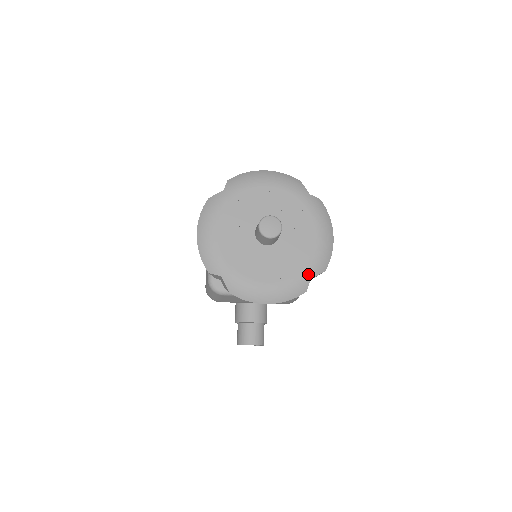
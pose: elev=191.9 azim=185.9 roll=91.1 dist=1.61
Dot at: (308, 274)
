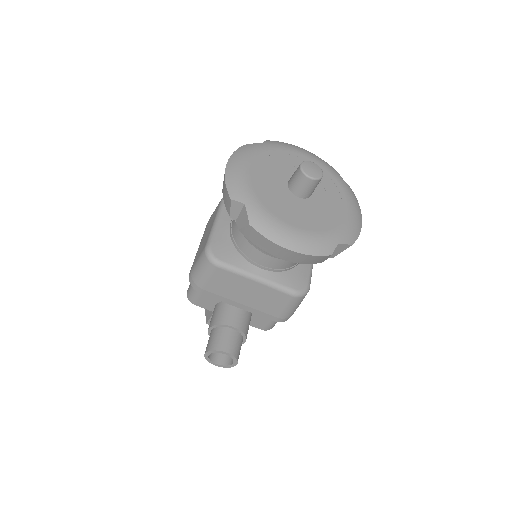
Dot at: (337, 237)
